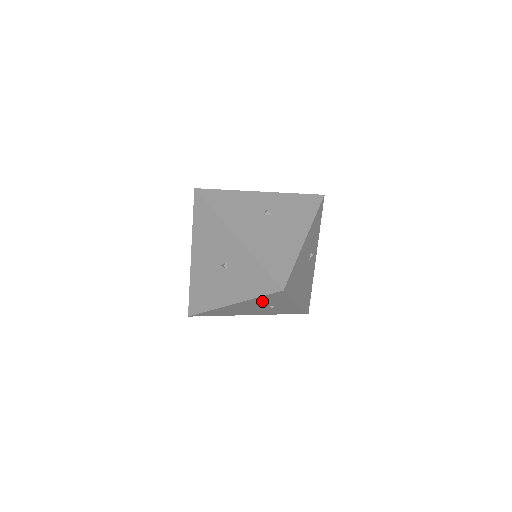
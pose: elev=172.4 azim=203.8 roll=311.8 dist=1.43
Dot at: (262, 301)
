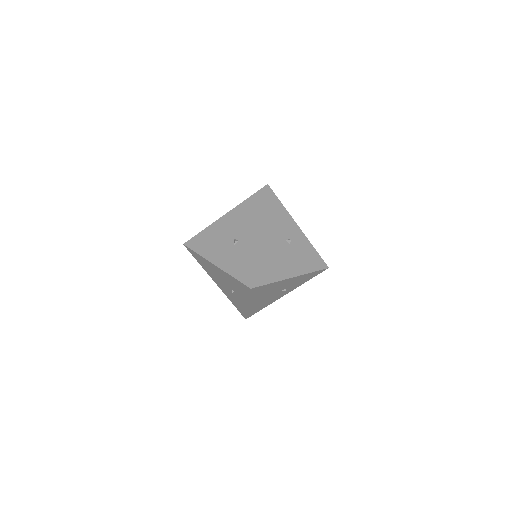
Dot at: (232, 282)
